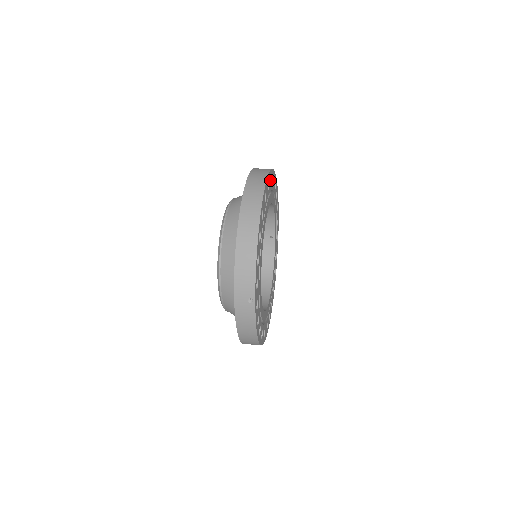
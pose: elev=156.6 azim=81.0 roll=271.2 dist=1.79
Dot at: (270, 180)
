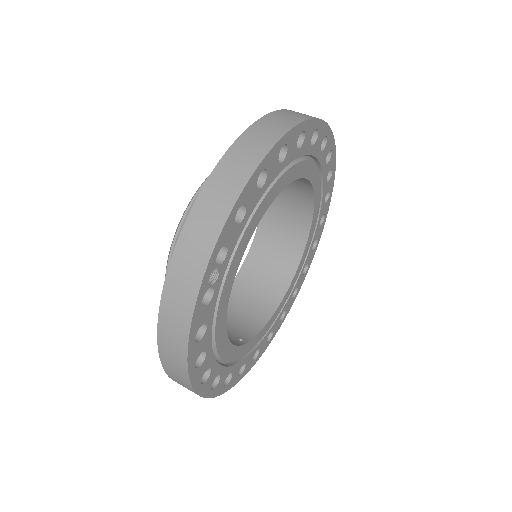
Dot at: (223, 245)
